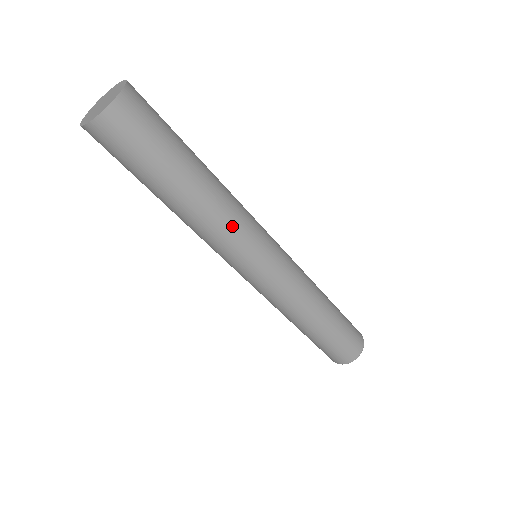
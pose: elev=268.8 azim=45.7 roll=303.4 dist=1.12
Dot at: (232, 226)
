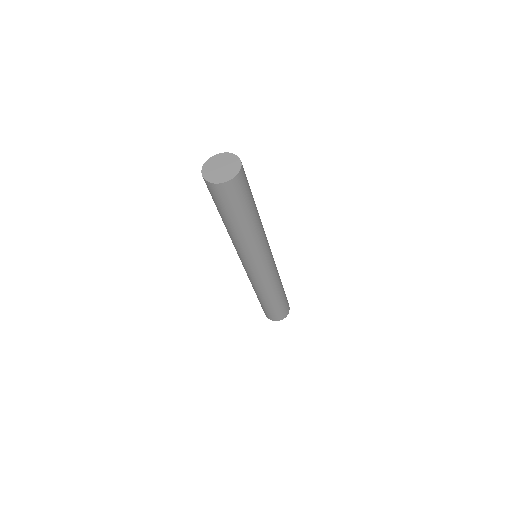
Dot at: (253, 248)
